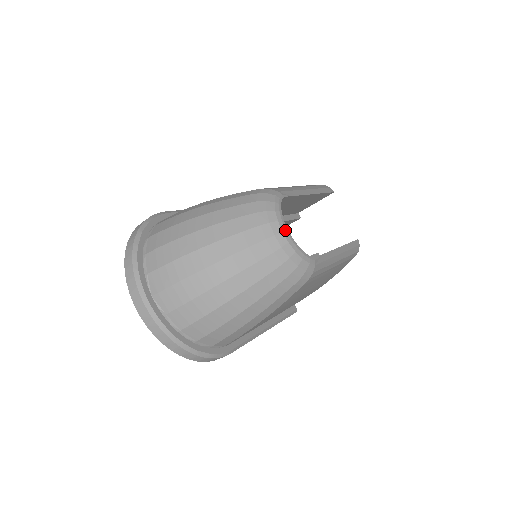
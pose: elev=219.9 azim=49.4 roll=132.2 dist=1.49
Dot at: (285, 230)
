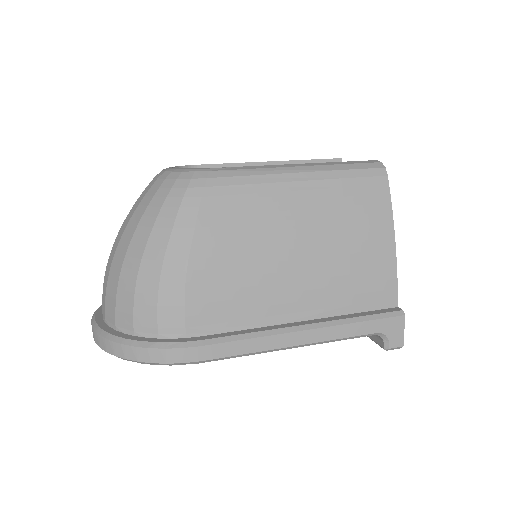
Dot at: (166, 169)
